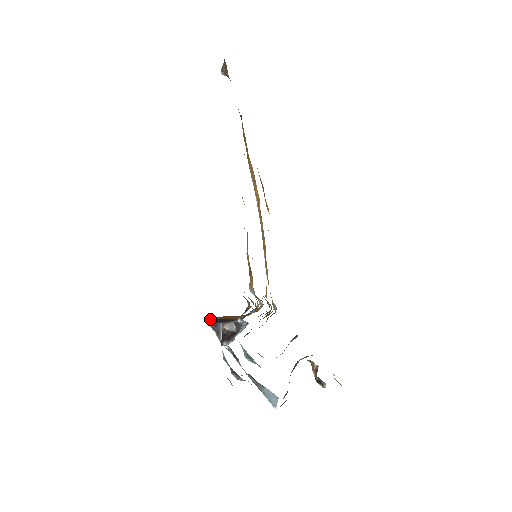
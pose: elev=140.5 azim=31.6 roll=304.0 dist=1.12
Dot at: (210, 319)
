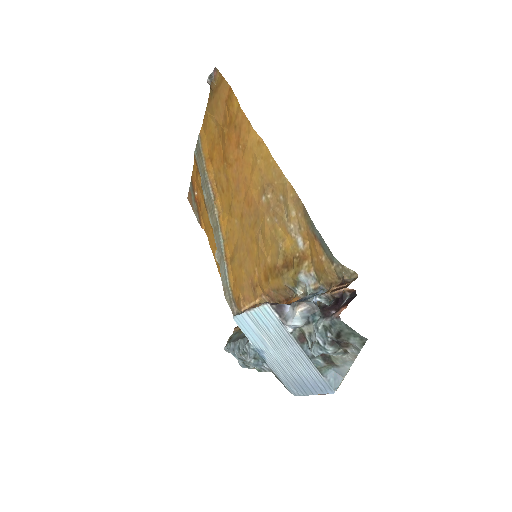
Dot at: (268, 302)
